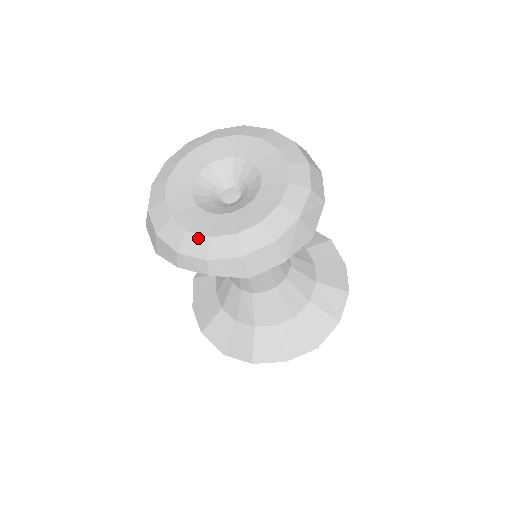
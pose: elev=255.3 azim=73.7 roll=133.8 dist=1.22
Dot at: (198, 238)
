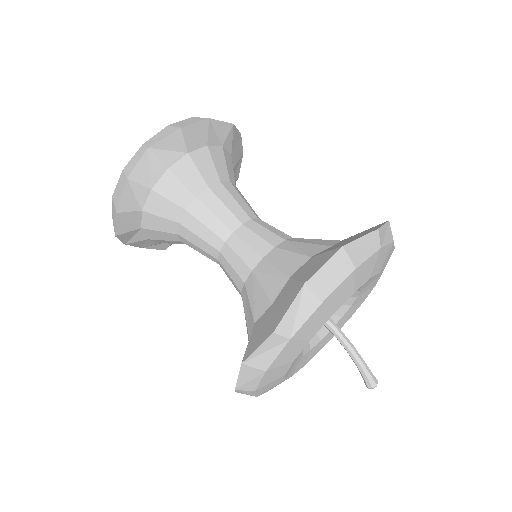
Dot at: occluded
